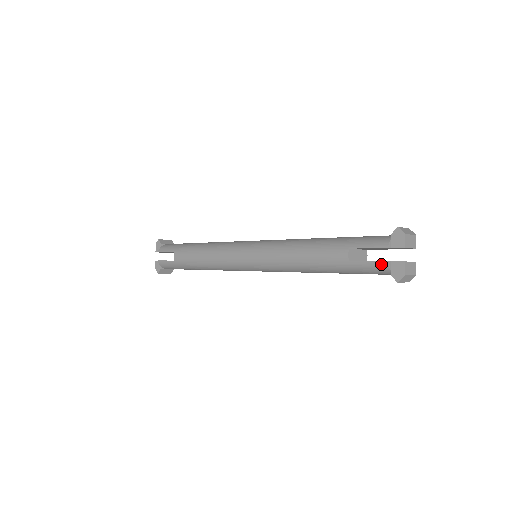
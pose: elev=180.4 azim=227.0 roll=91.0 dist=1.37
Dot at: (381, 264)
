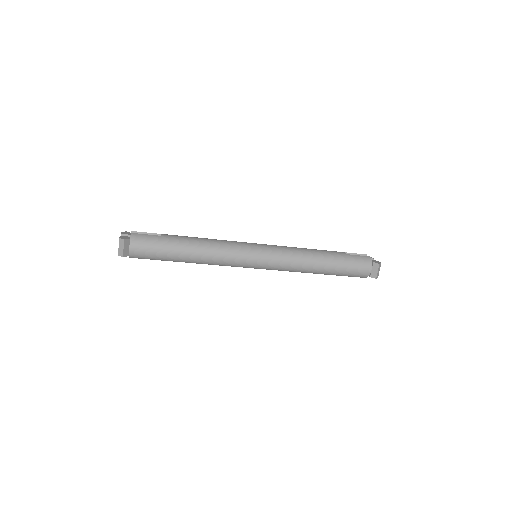
Dot at: (367, 257)
